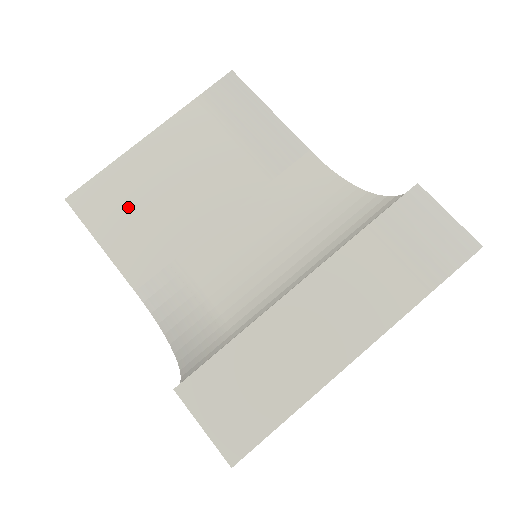
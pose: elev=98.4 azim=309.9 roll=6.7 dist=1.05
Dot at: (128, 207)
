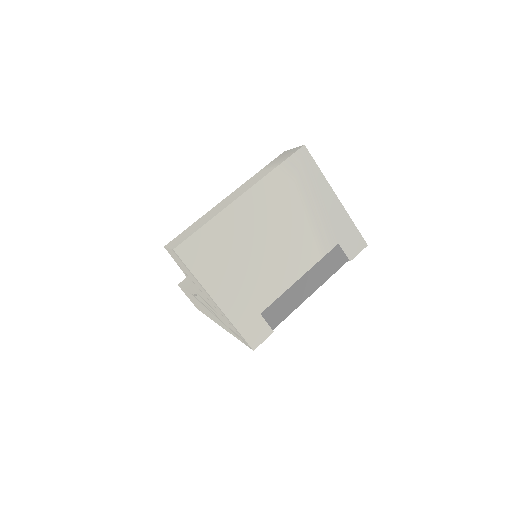
Dot at: occluded
